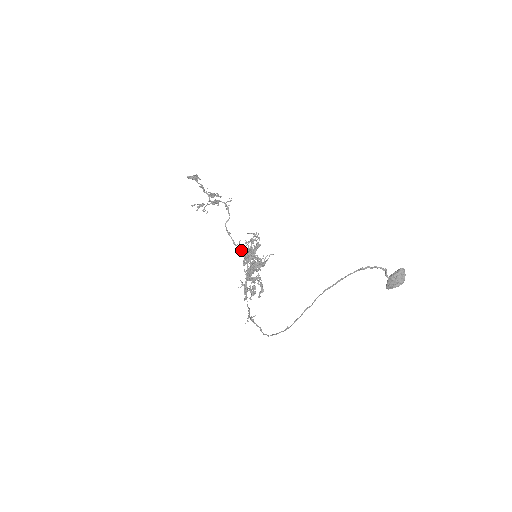
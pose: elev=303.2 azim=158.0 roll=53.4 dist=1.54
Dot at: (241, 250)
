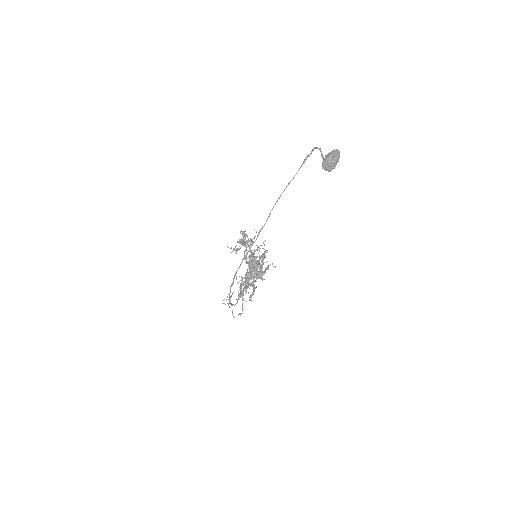
Dot at: occluded
